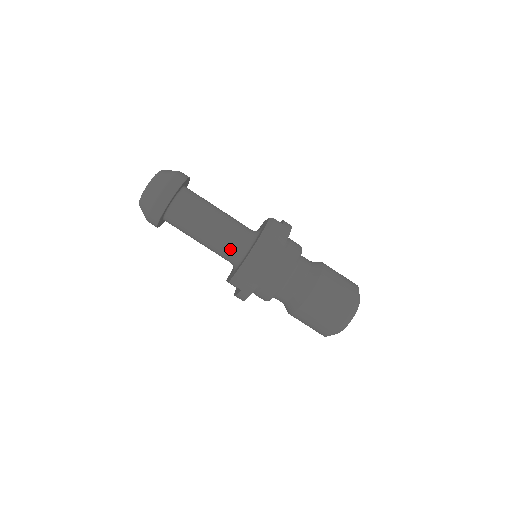
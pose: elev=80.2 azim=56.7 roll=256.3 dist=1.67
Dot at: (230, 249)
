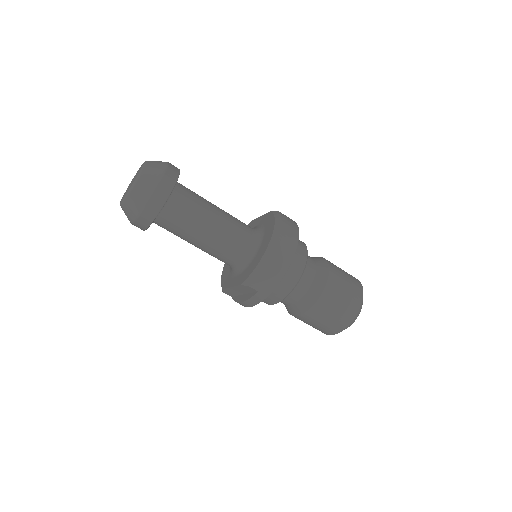
Dot at: (236, 247)
